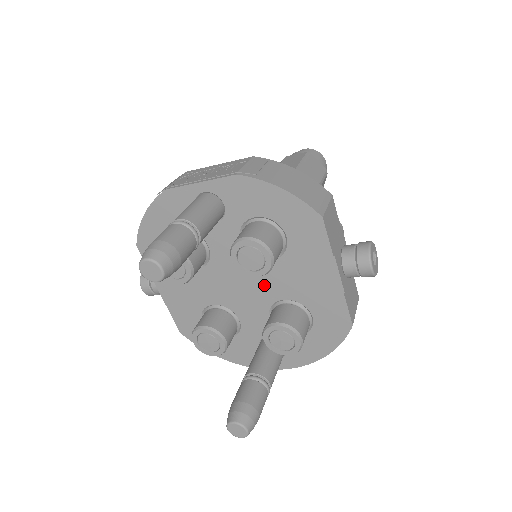
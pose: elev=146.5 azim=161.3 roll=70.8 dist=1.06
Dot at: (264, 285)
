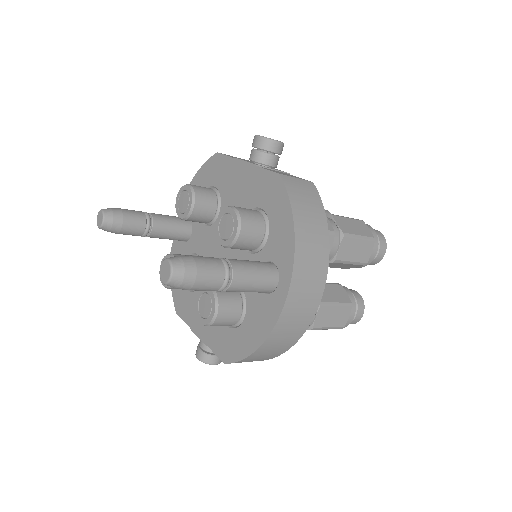
Dot at: occluded
